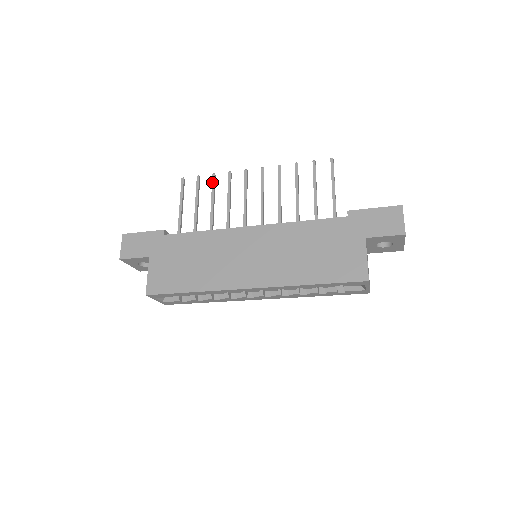
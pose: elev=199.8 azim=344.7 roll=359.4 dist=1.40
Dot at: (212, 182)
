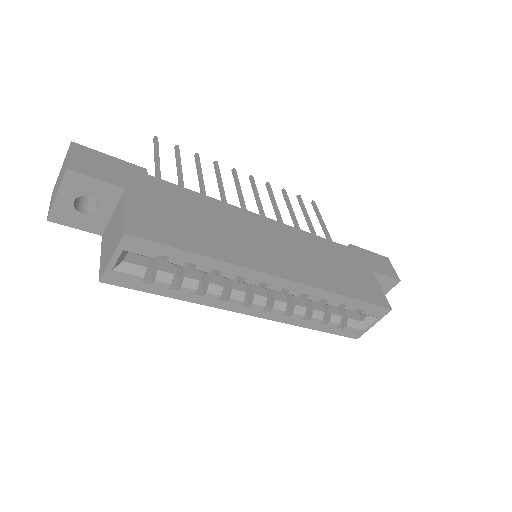
Dot at: (197, 159)
